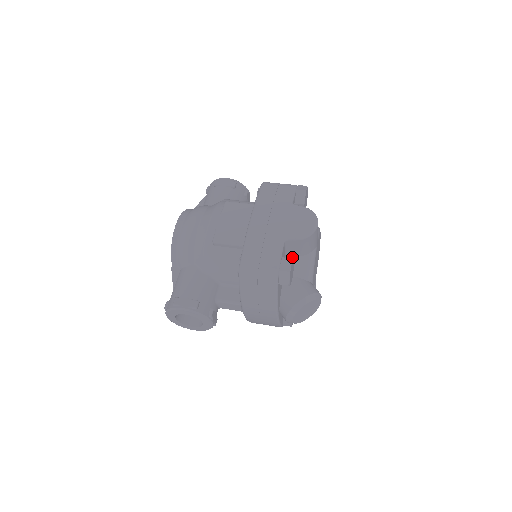
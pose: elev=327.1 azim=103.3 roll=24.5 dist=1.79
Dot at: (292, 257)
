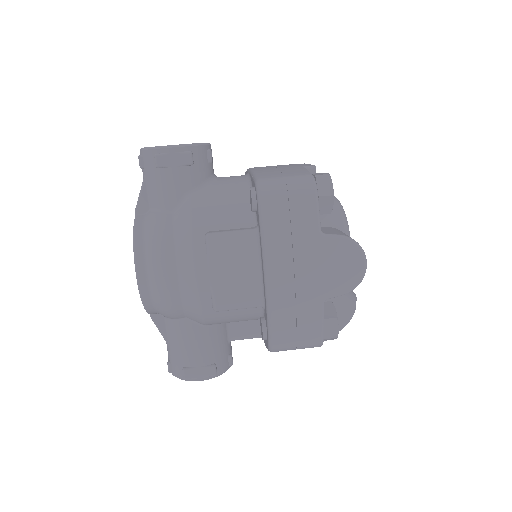
Dot at: occluded
